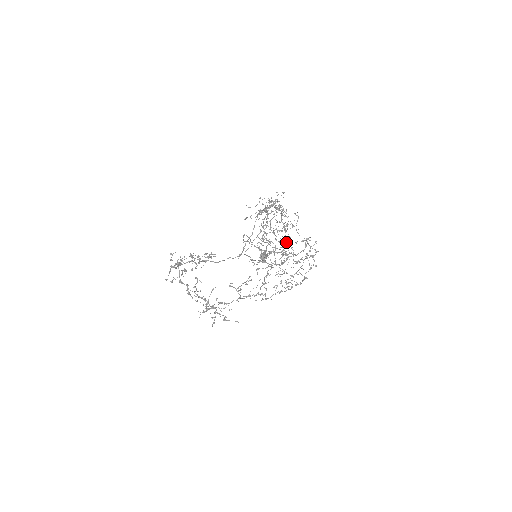
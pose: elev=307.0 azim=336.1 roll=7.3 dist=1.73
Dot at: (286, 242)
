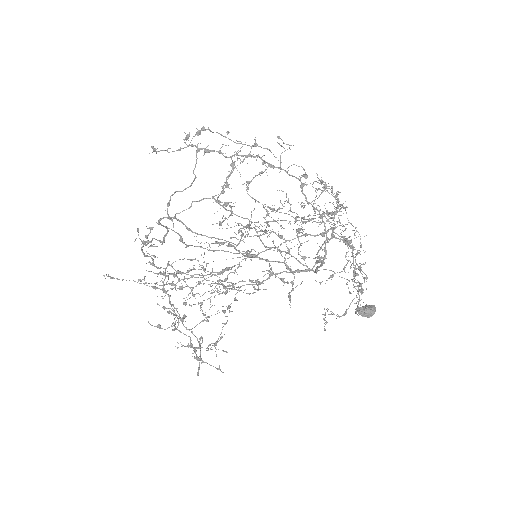
Dot at: (365, 263)
